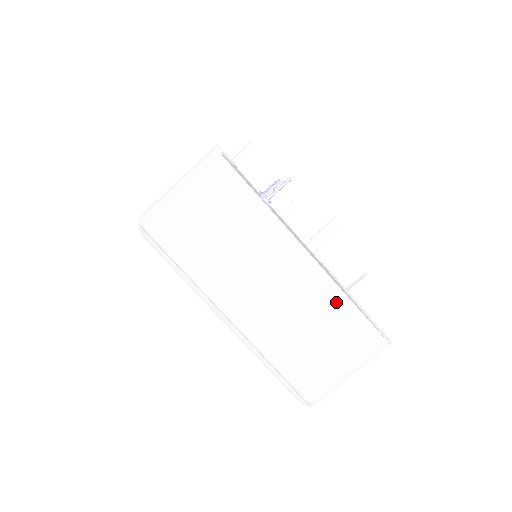
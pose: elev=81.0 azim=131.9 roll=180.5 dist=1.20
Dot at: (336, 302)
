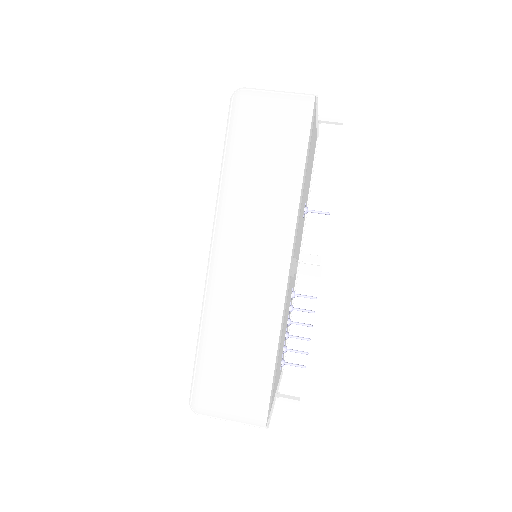
Dot at: occluded
